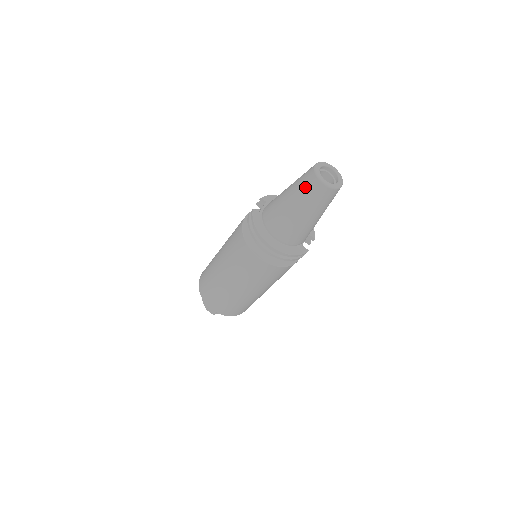
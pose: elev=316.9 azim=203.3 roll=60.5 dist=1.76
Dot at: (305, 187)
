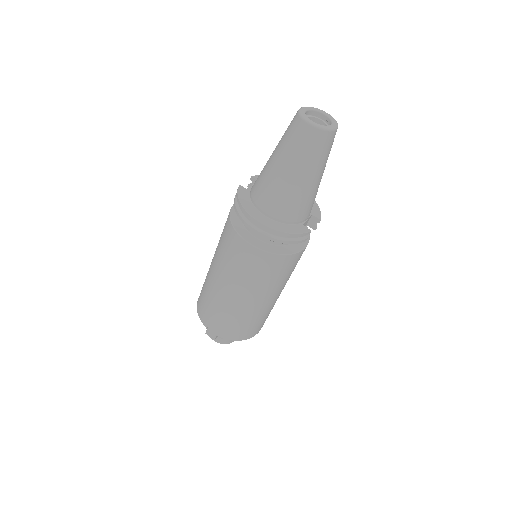
Dot at: (289, 135)
